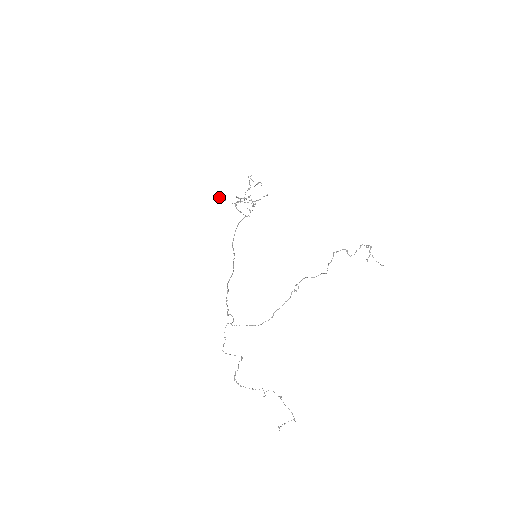
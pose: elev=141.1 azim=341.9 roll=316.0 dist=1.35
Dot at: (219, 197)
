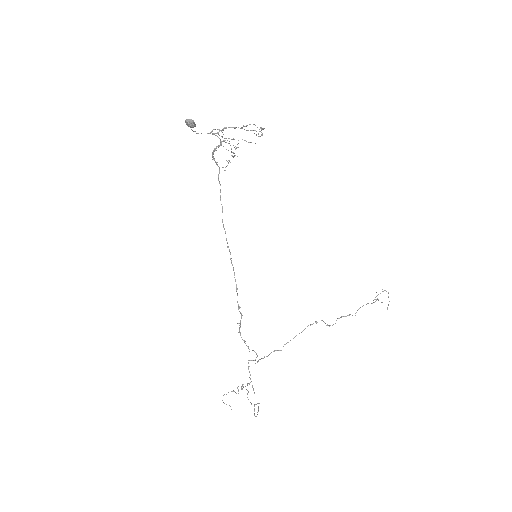
Dot at: (189, 125)
